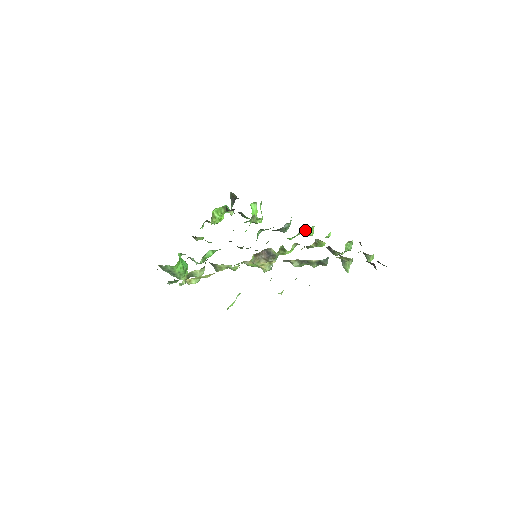
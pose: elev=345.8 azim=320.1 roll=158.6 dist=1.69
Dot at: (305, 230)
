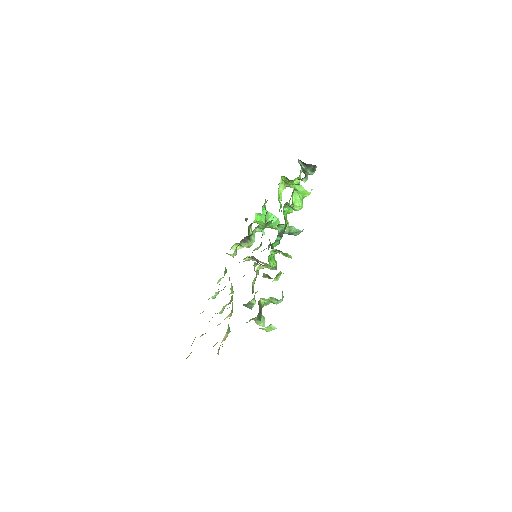
Dot at: (280, 252)
